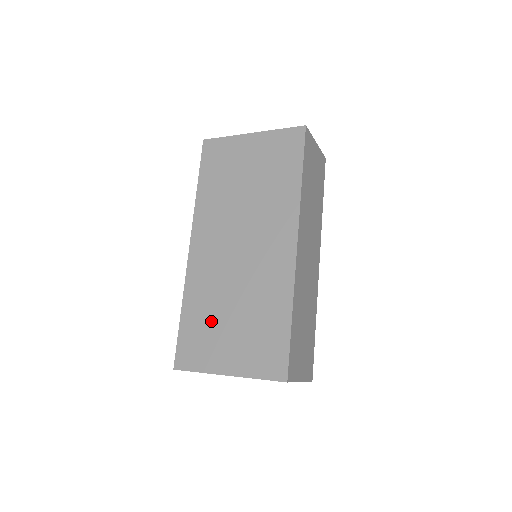
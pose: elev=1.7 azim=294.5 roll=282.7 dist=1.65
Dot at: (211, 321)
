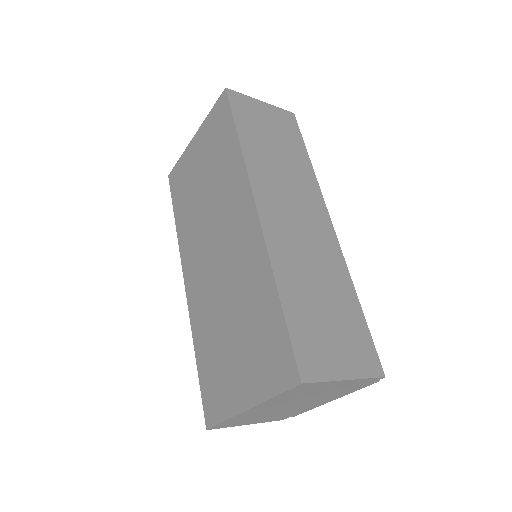
Dot at: (218, 351)
